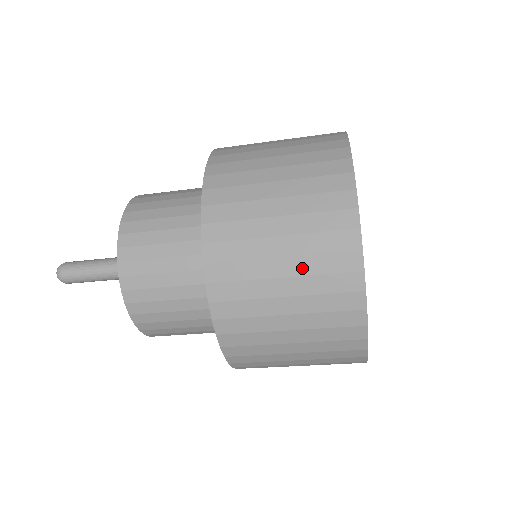
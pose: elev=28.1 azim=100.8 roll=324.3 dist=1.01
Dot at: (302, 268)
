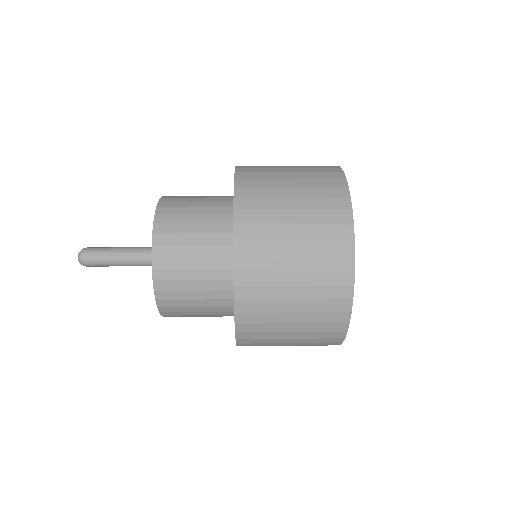
Dot at: (309, 294)
